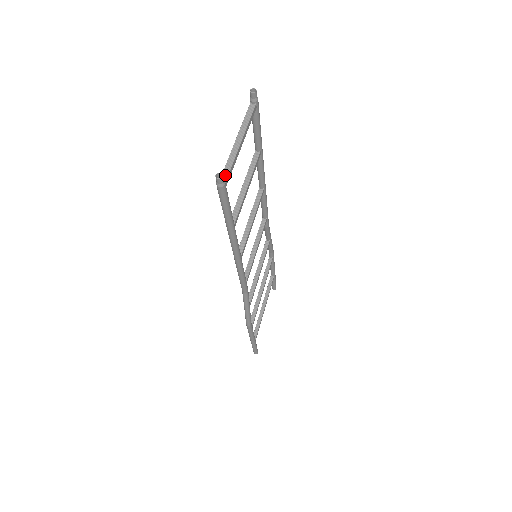
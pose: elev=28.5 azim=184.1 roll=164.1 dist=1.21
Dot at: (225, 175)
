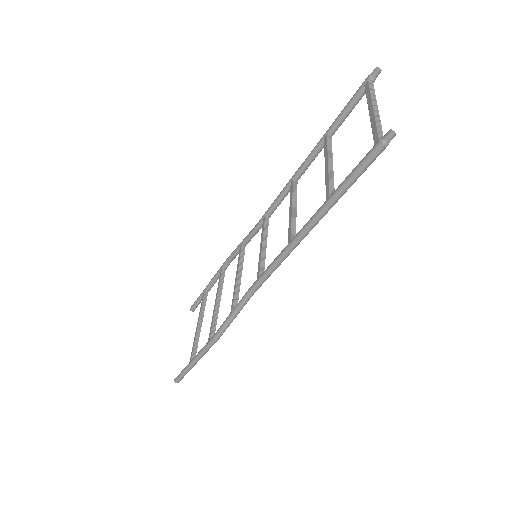
Dot at: (381, 136)
